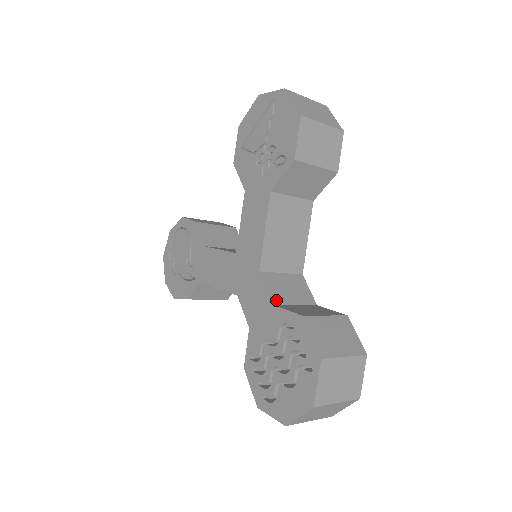
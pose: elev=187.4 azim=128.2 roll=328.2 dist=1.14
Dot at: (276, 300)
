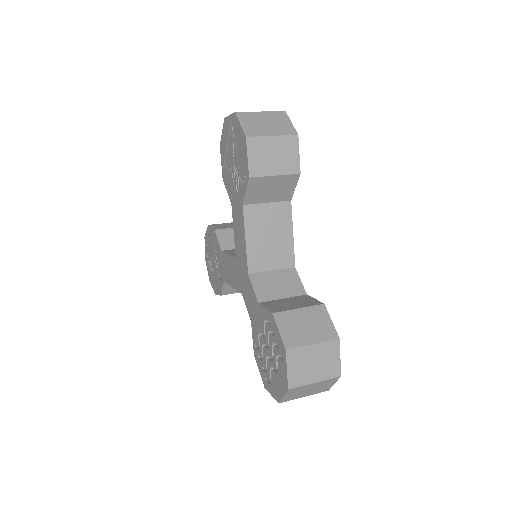
Dot at: (262, 298)
